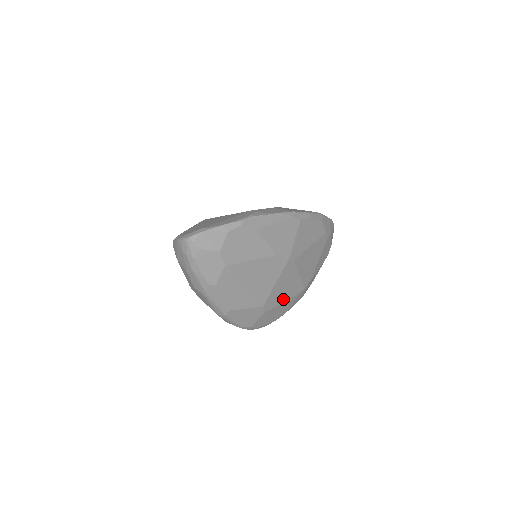
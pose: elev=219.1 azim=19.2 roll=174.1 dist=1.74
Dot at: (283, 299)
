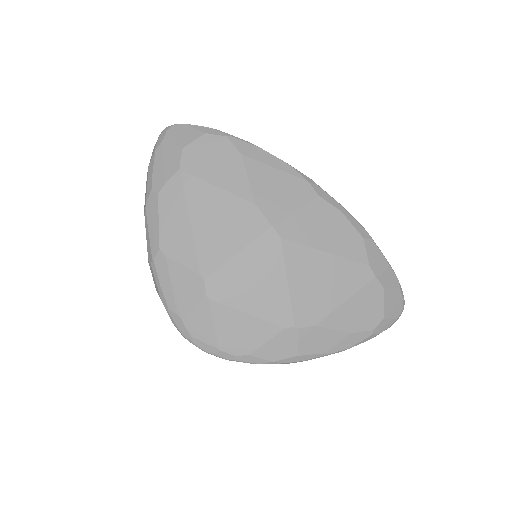
Dot at: (246, 305)
